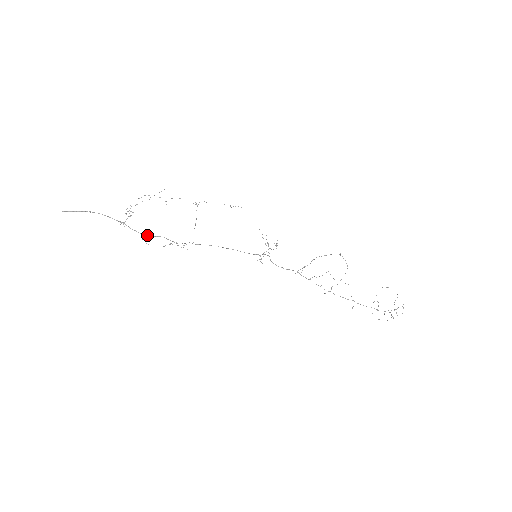
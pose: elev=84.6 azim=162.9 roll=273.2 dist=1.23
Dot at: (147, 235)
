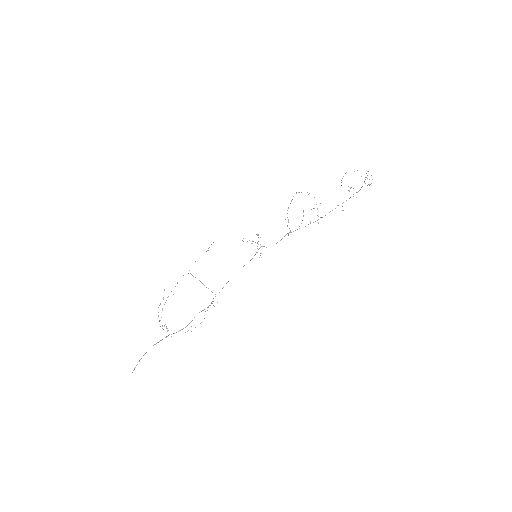
Dot at: (188, 324)
